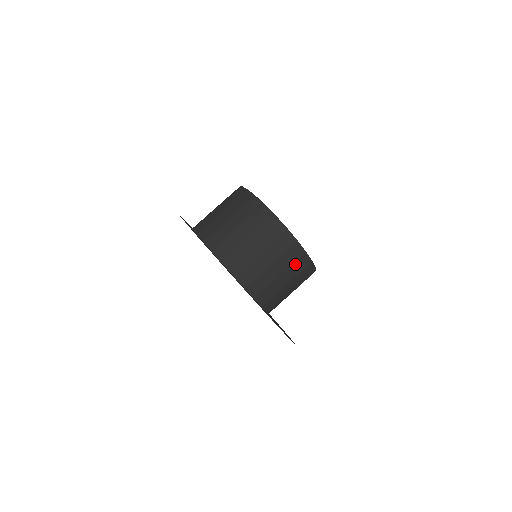
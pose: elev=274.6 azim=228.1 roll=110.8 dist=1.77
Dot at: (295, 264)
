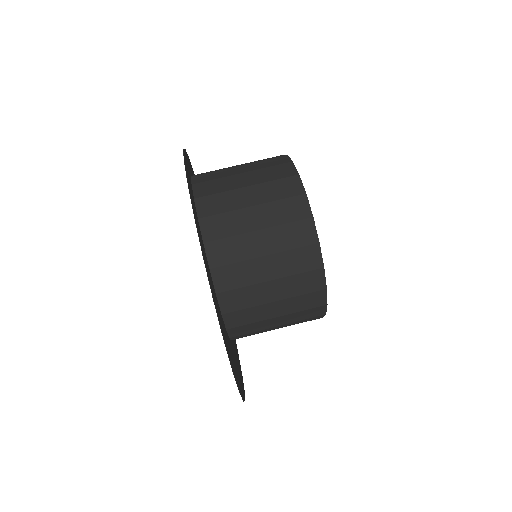
Dot at: (303, 297)
